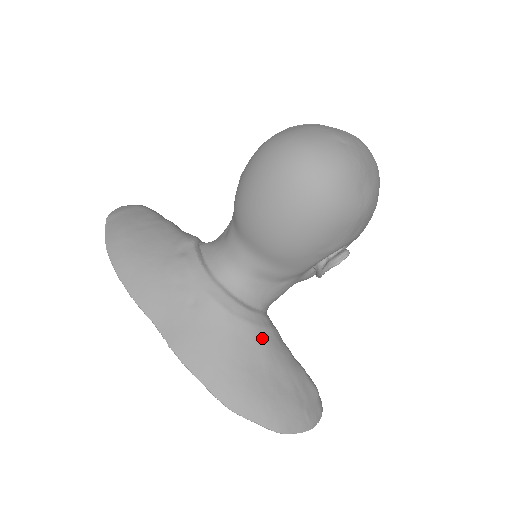
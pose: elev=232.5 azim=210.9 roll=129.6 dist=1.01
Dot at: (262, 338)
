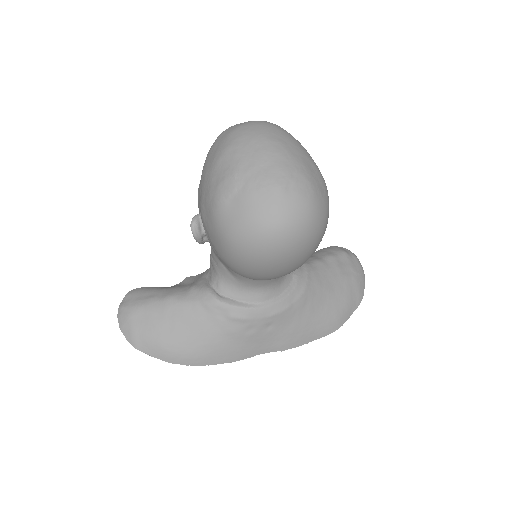
Dot at: (313, 286)
